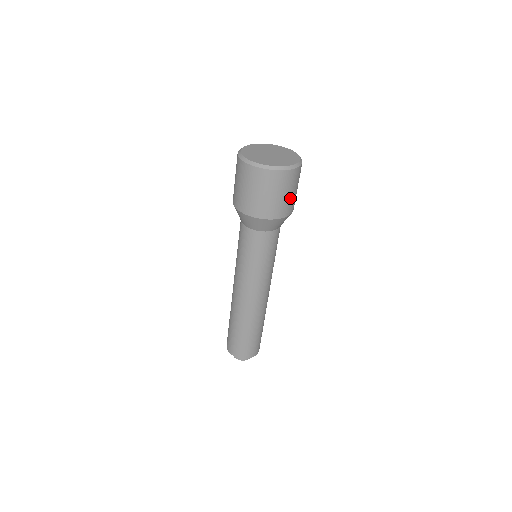
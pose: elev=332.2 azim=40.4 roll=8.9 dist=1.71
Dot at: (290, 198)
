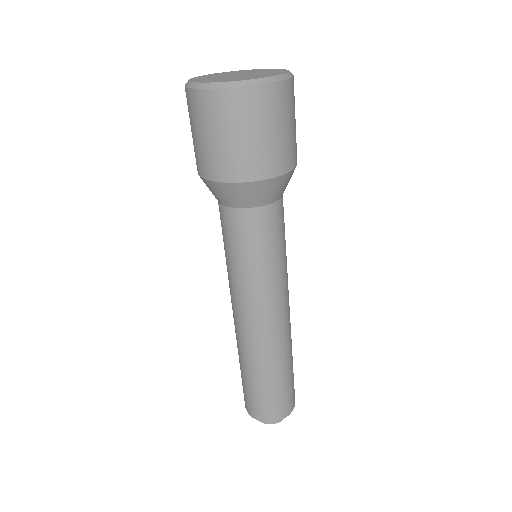
Dot at: (253, 146)
